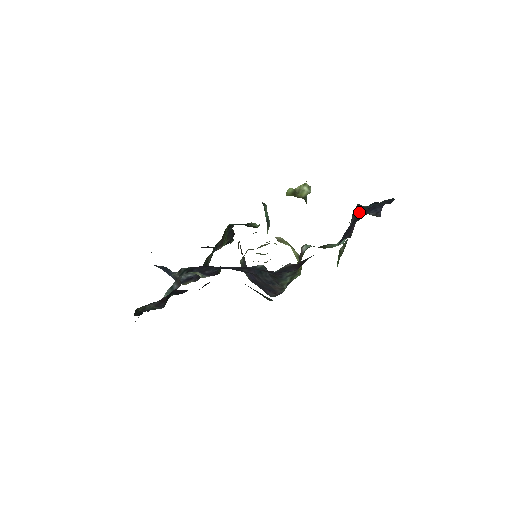
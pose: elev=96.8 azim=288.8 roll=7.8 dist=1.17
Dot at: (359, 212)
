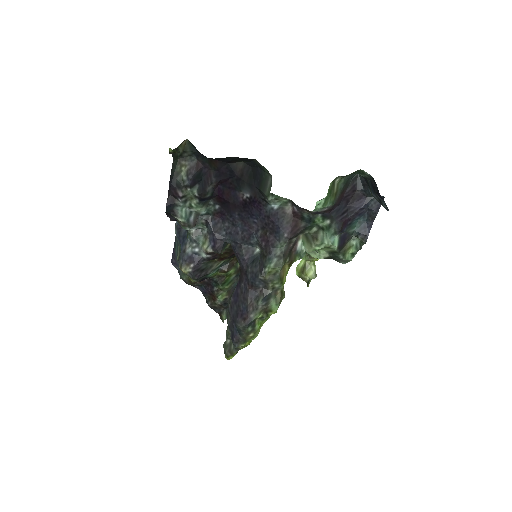
Dot at: (356, 189)
